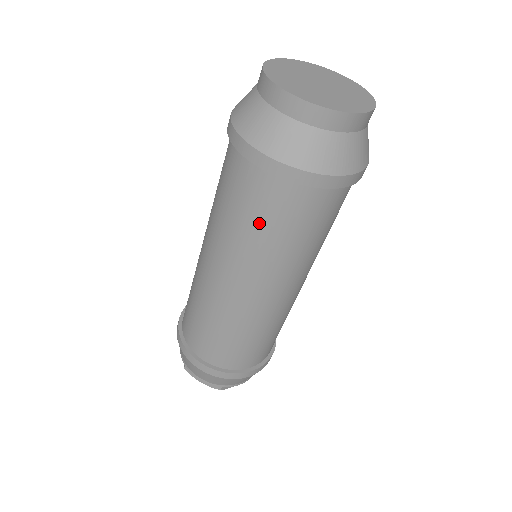
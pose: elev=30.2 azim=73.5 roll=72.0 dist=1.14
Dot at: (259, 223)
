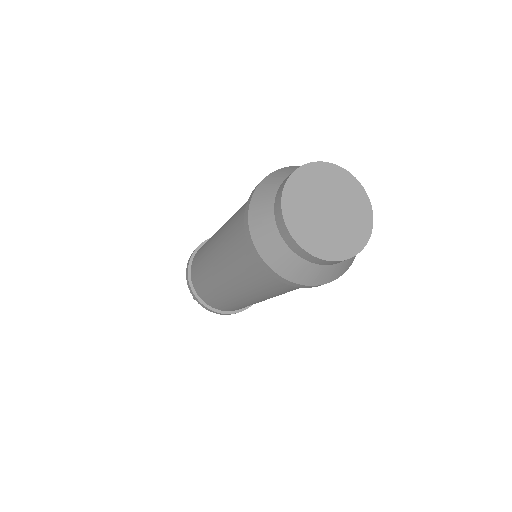
Dot at: (269, 288)
